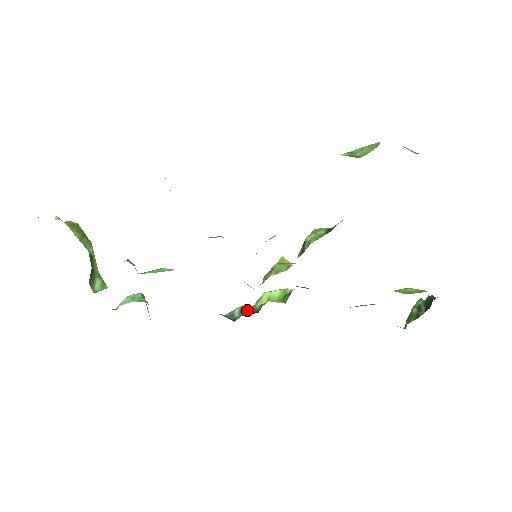
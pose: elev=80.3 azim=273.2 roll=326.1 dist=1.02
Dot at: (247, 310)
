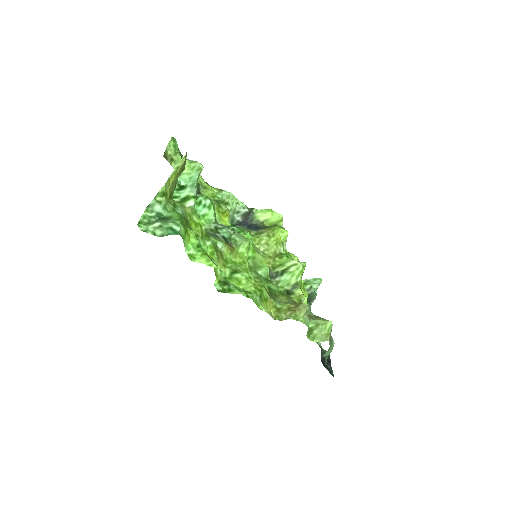
Dot at: (249, 215)
